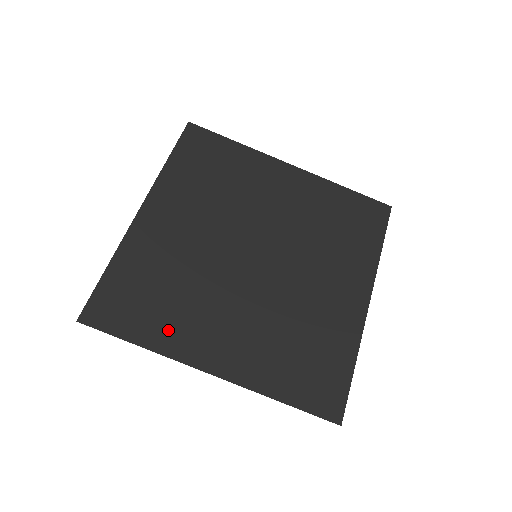
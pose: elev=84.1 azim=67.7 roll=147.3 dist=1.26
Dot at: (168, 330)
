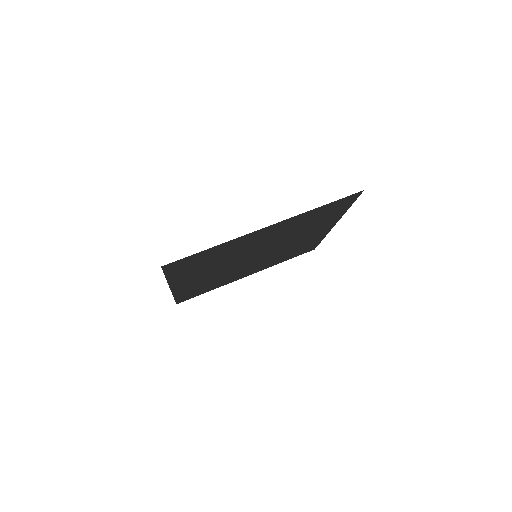
Dot at: (226, 248)
